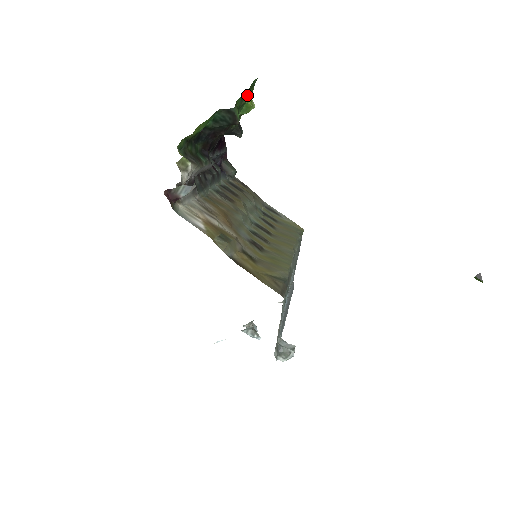
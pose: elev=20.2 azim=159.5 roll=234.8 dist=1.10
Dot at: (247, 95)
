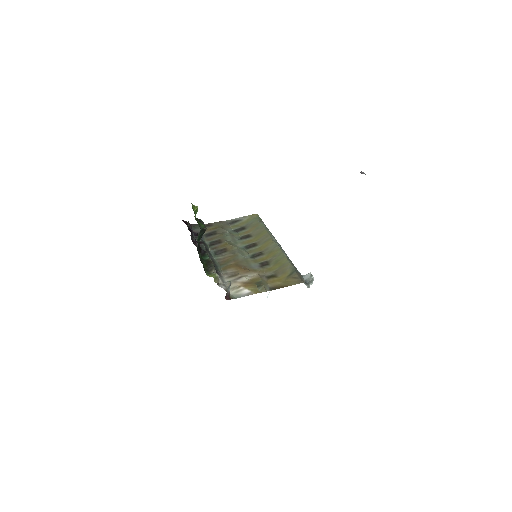
Dot at: occluded
